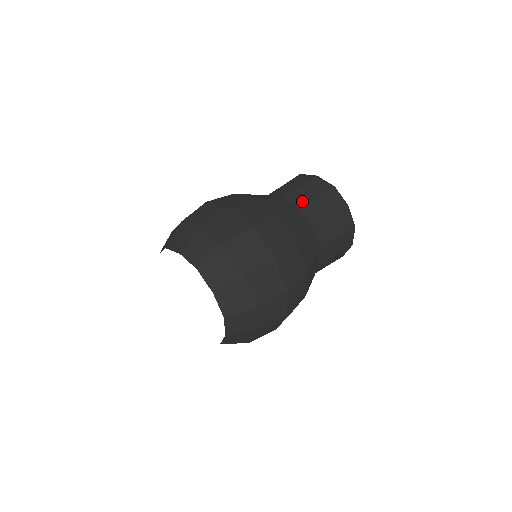
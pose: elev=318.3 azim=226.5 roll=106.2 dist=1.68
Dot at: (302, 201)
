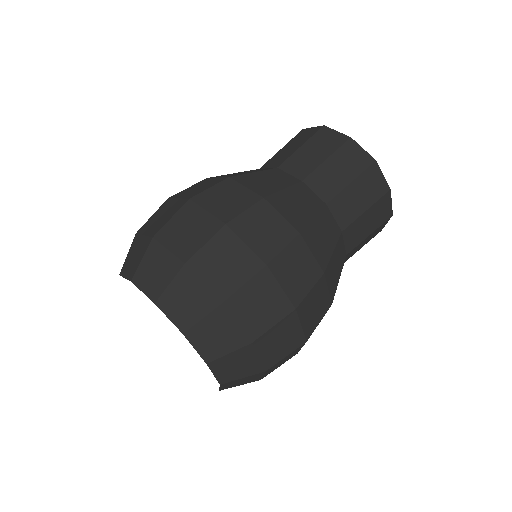
Dot at: (281, 159)
